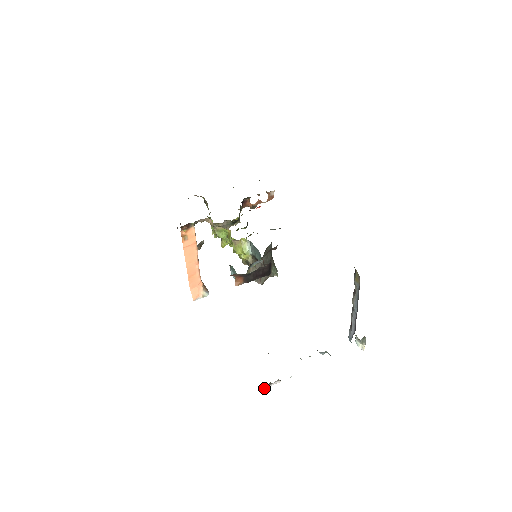
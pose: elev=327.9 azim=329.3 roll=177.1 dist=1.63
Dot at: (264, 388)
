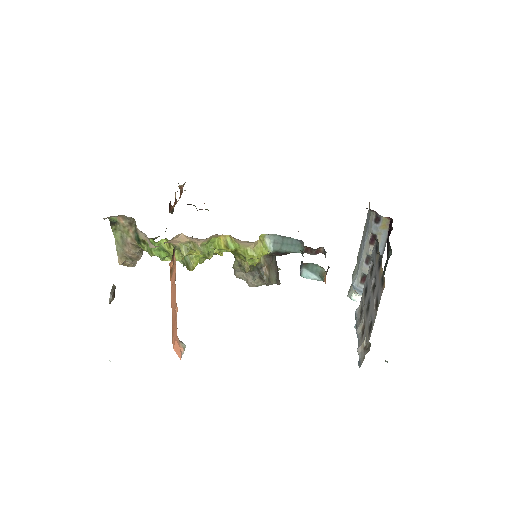
Dot at: occluded
